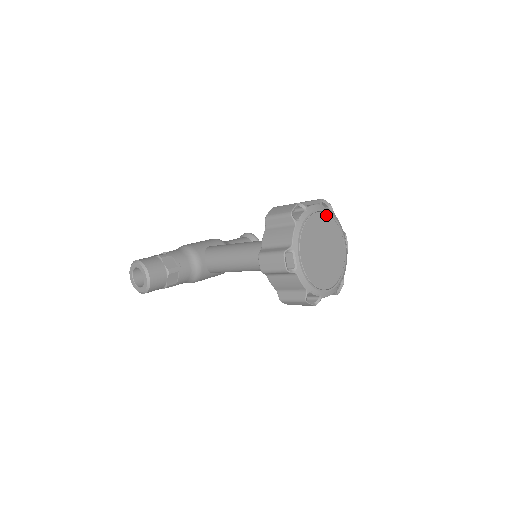
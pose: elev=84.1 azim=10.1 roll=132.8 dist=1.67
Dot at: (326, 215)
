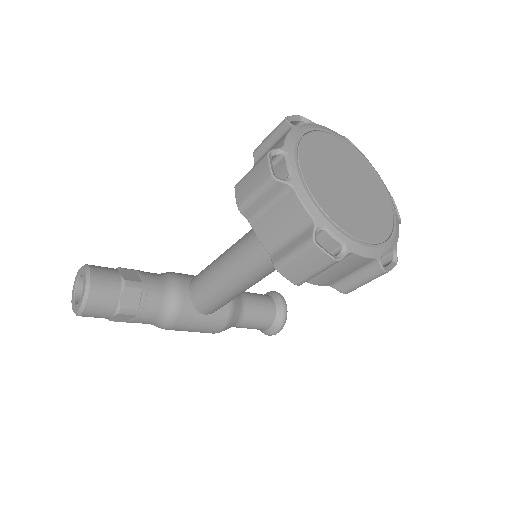
Dot at: (351, 148)
